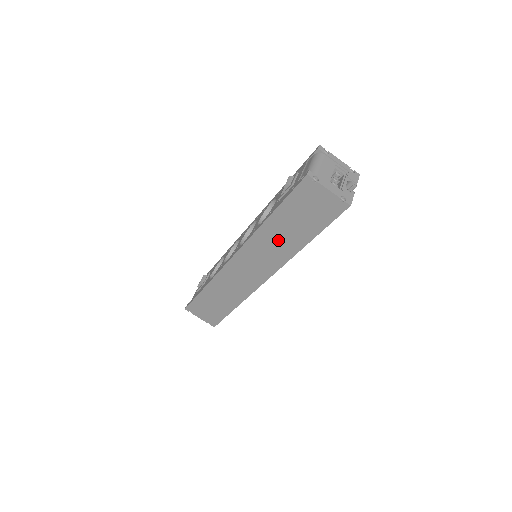
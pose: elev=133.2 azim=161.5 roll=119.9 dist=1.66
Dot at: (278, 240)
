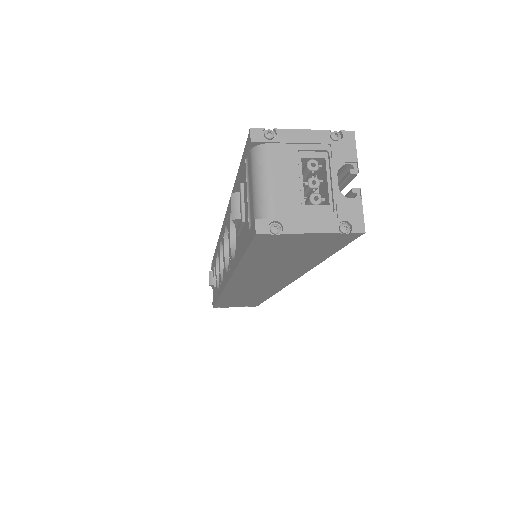
Dot at: (272, 271)
